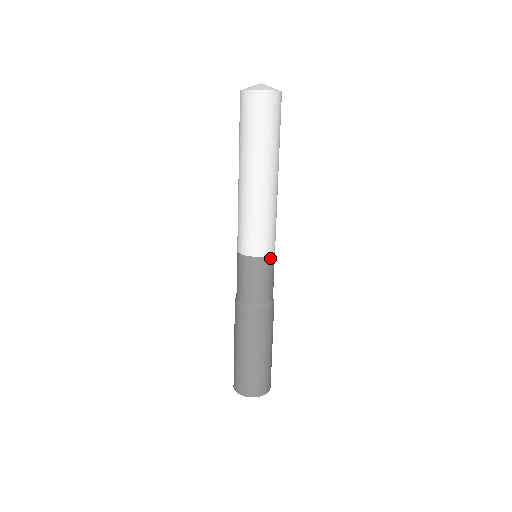
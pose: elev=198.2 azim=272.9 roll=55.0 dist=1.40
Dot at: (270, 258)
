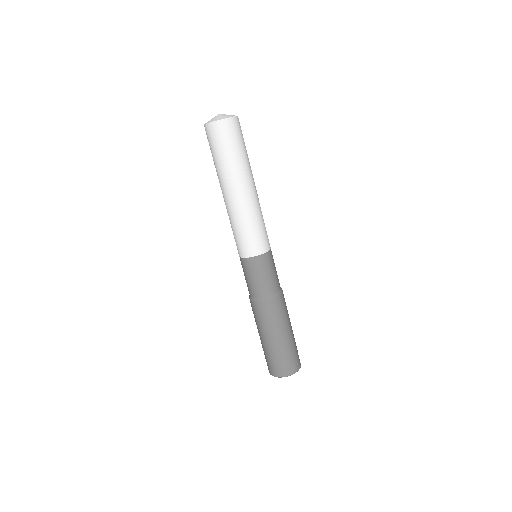
Dot at: (256, 259)
